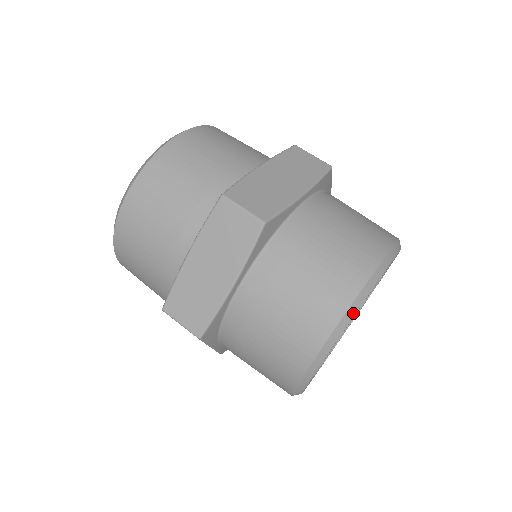
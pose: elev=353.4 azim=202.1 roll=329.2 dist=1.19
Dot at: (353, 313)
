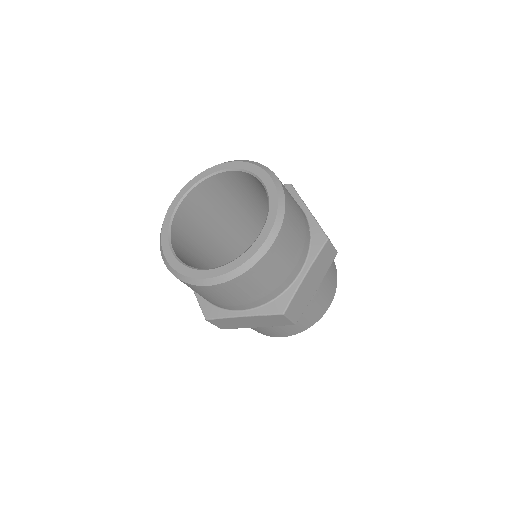
Dot at: occluded
